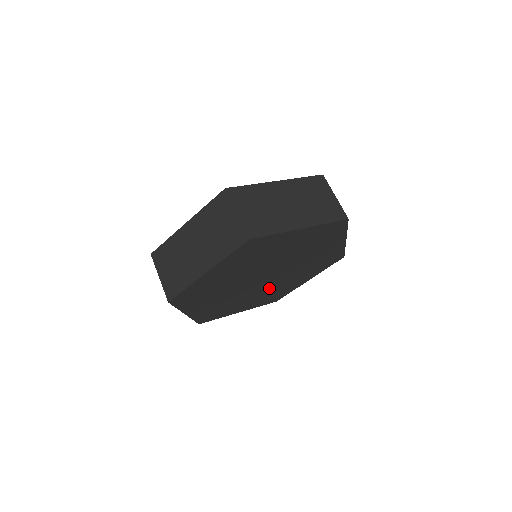
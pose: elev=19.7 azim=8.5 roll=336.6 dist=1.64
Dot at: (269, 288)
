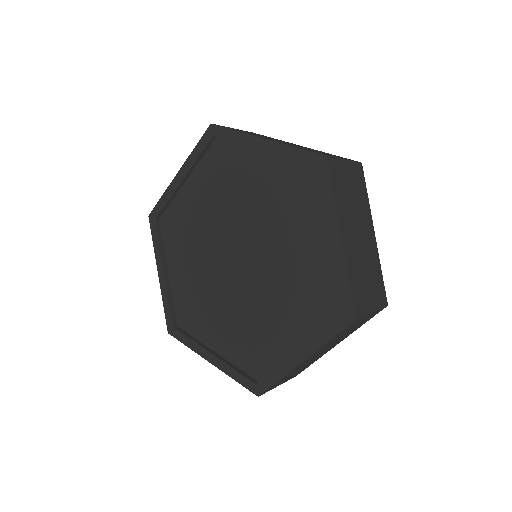
Dot at: occluded
